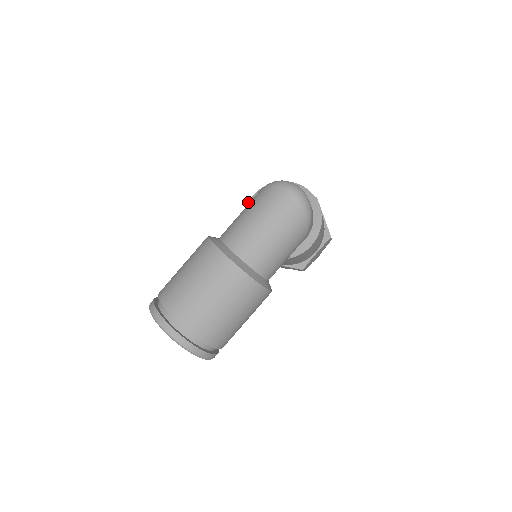
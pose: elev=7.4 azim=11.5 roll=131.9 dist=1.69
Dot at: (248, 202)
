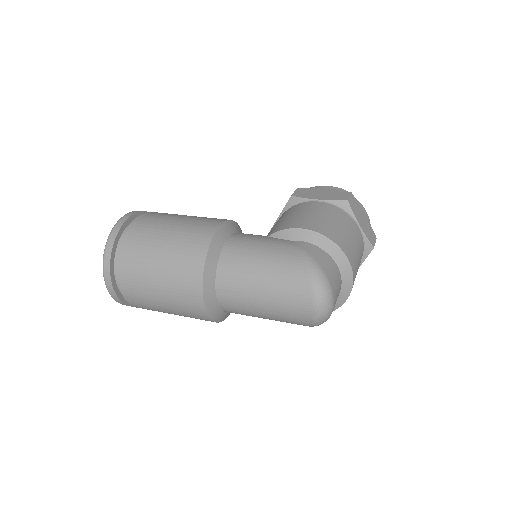
Dot at: (290, 229)
